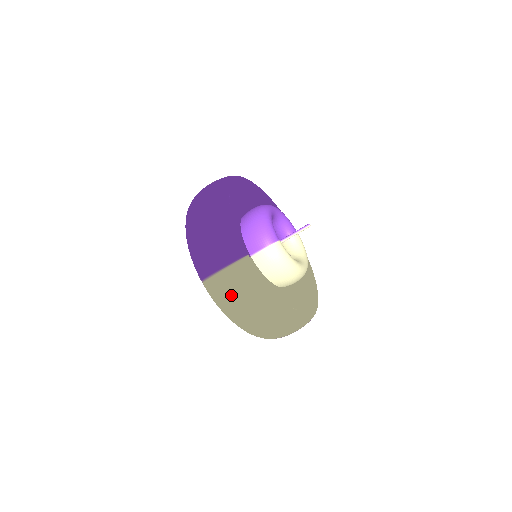
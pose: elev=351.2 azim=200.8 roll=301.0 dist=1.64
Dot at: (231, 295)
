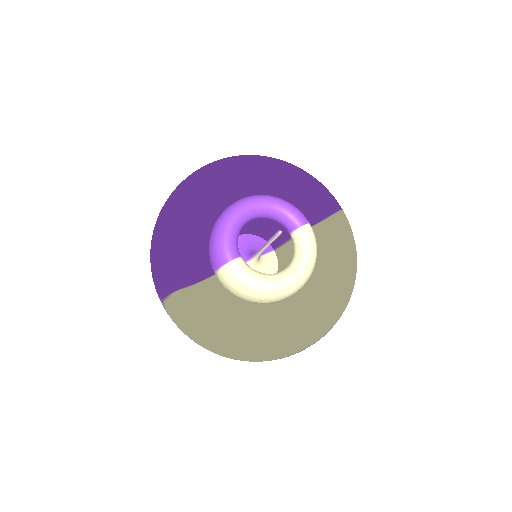
Dot at: (179, 327)
